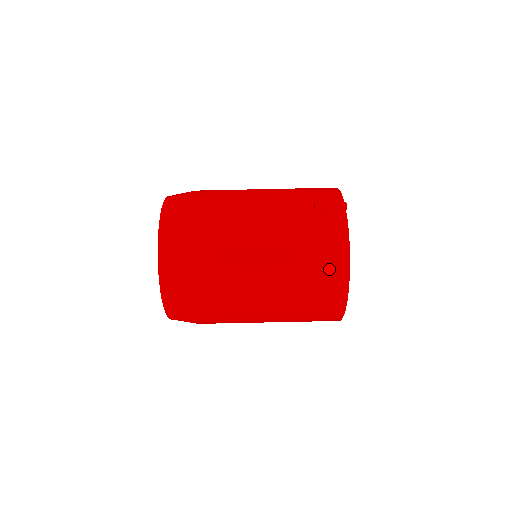
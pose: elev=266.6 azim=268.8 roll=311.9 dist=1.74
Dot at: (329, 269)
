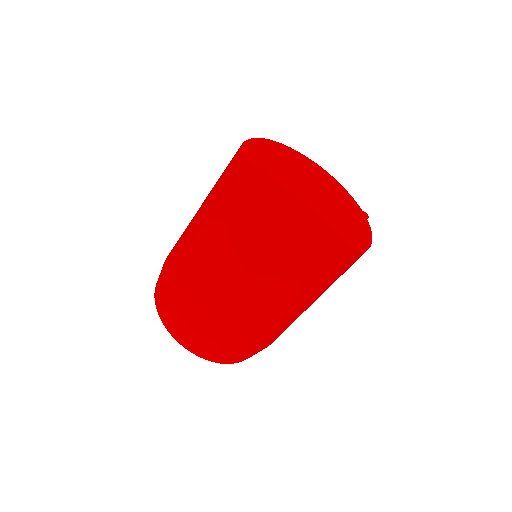
Dot at: (270, 237)
